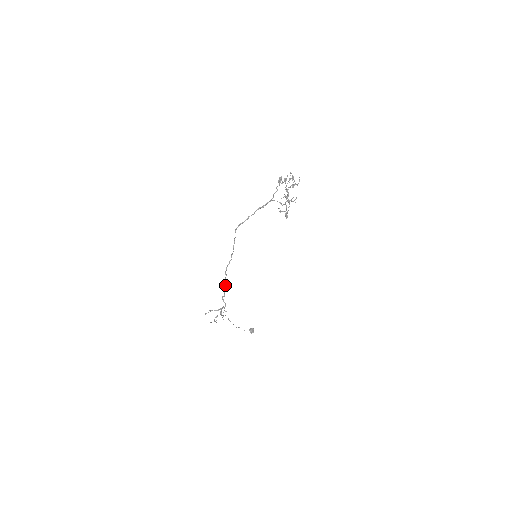
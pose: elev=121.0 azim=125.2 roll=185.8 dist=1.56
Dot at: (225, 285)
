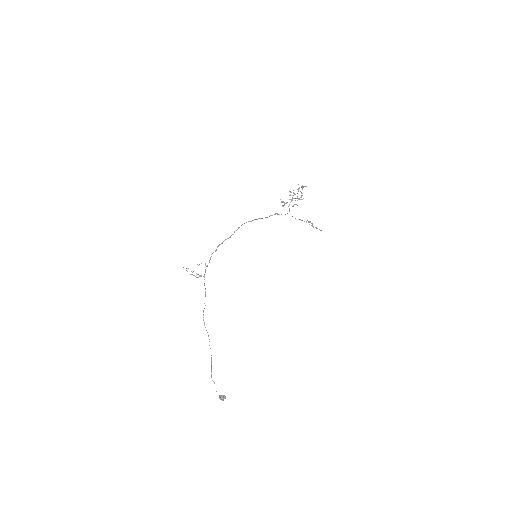
Dot at: (216, 250)
